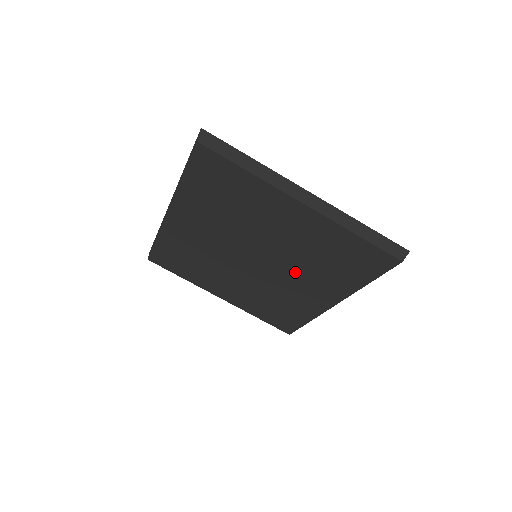
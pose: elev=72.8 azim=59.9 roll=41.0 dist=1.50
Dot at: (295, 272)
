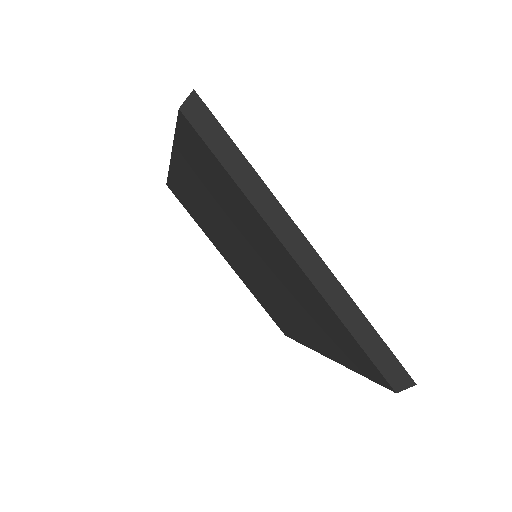
Dot at: (287, 301)
